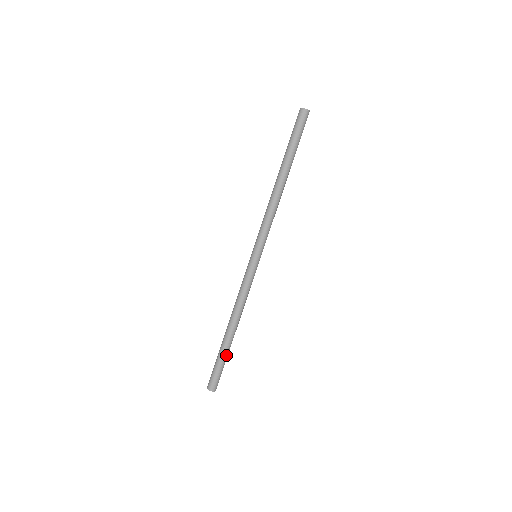
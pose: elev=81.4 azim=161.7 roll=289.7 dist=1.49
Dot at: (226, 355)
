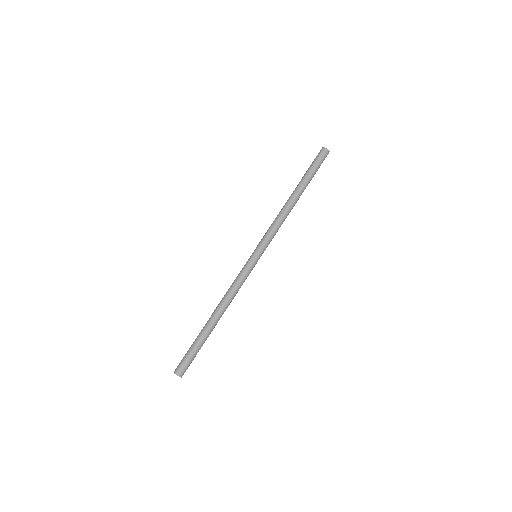
Dot at: (203, 342)
